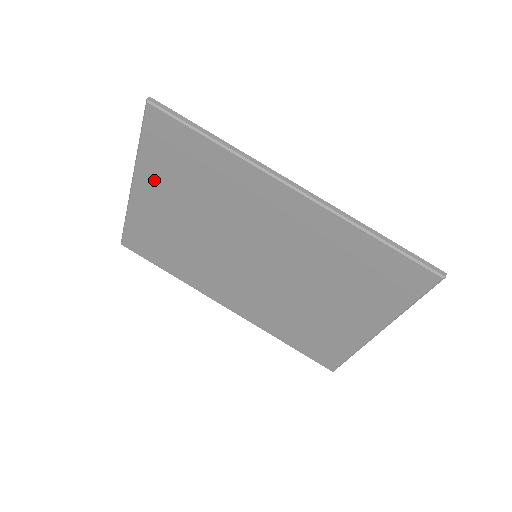
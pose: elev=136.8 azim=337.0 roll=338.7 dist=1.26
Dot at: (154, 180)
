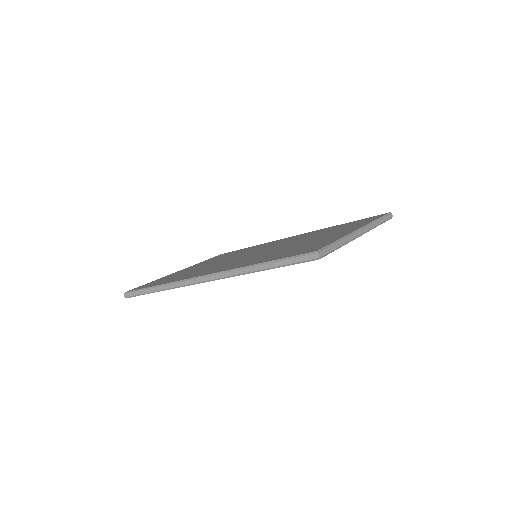
Dot at: occluded
